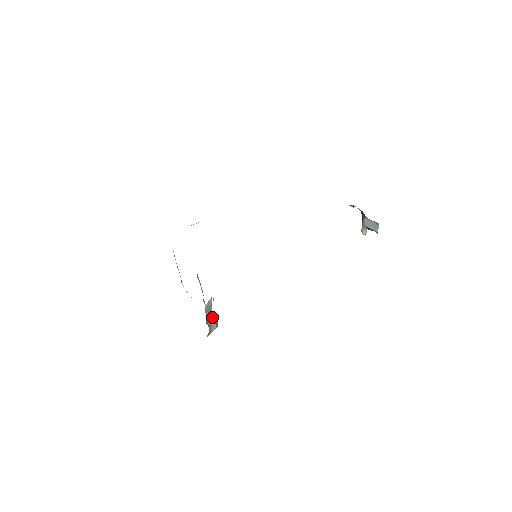
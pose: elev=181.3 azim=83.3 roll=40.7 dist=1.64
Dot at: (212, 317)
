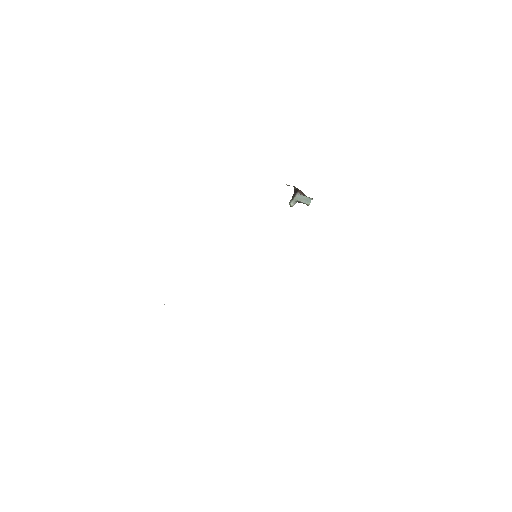
Dot at: occluded
